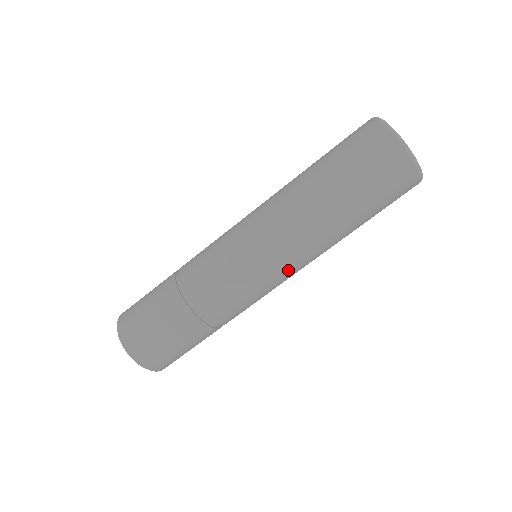
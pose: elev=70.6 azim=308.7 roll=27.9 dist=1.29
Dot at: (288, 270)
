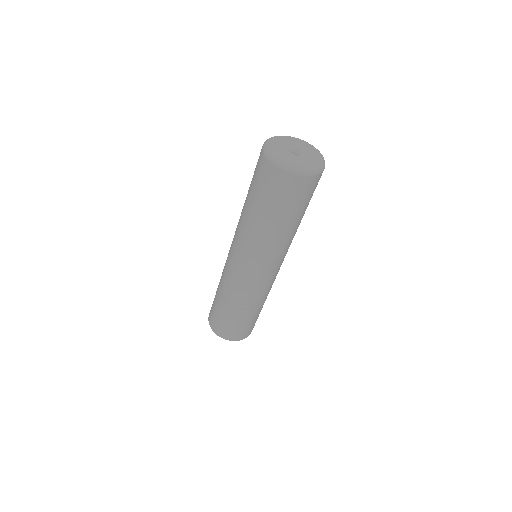
Dot at: occluded
